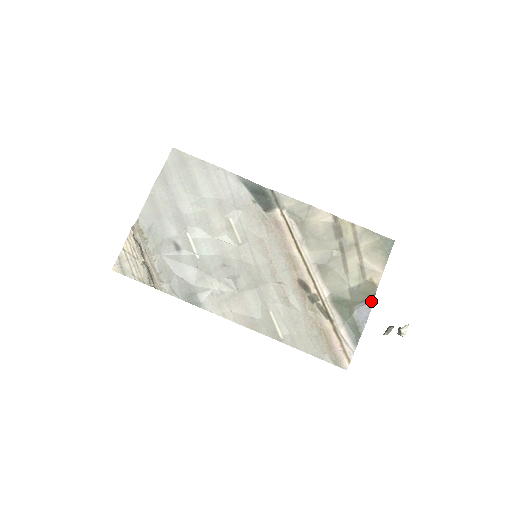
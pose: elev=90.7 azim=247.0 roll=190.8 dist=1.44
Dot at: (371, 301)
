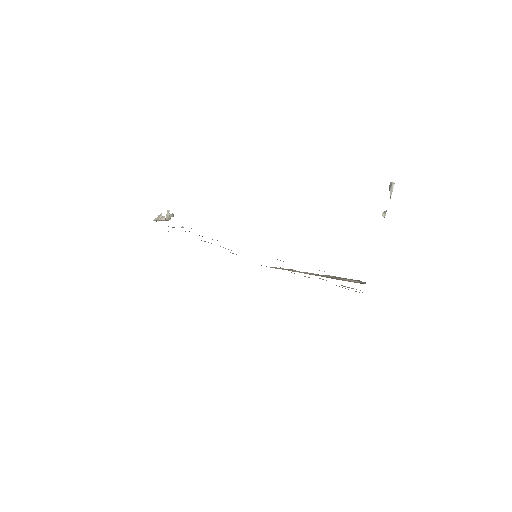
Dot at: occluded
